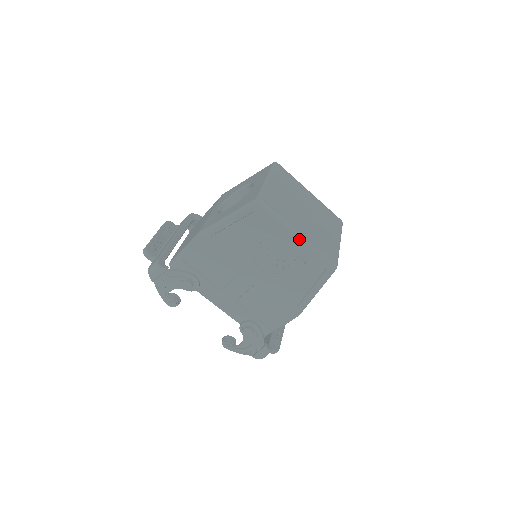
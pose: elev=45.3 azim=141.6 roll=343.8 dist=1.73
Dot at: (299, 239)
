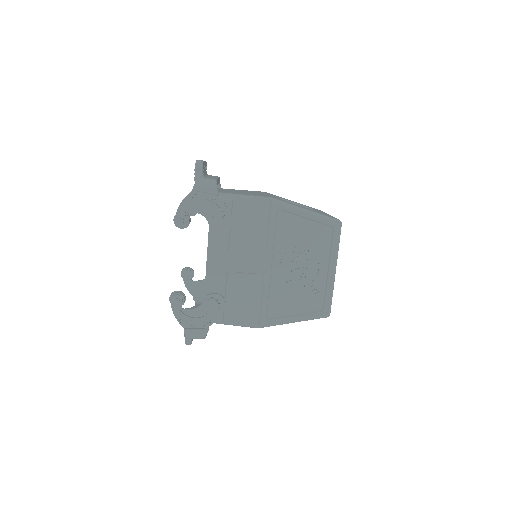
Dot at: (333, 274)
